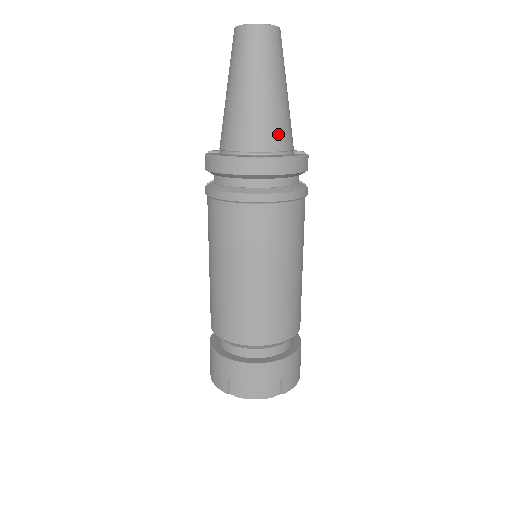
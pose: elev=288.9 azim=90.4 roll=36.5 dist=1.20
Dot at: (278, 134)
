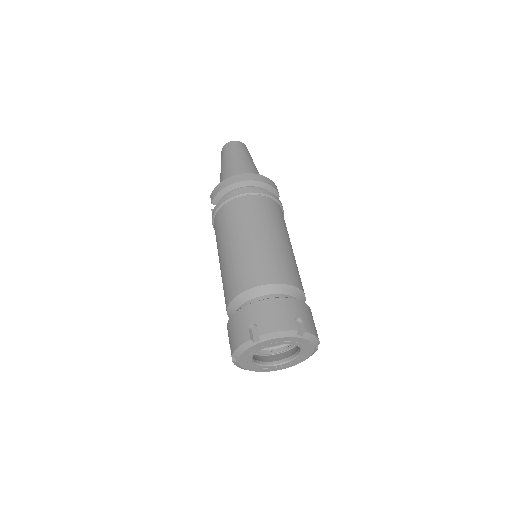
Dot at: occluded
